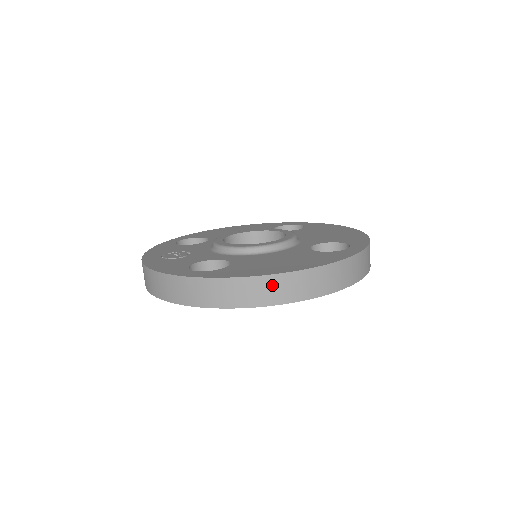
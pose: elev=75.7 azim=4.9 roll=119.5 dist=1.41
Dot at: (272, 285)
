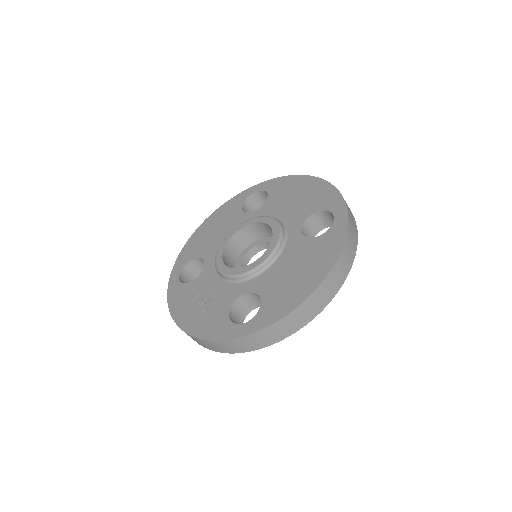
Dot at: (311, 304)
